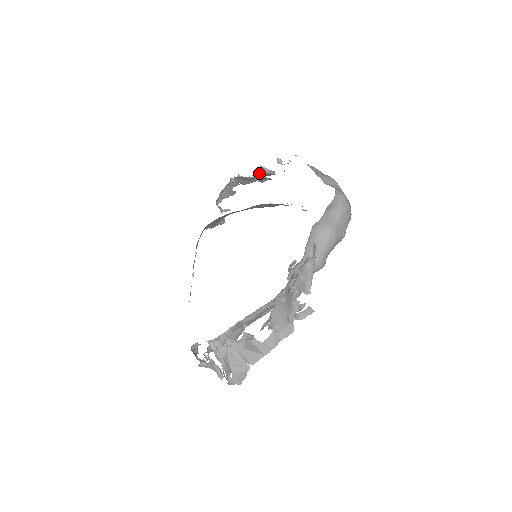
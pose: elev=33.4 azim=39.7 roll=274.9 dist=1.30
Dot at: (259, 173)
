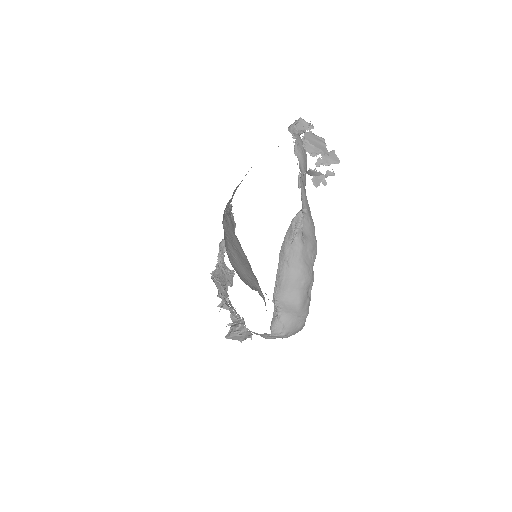
Dot at: occluded
